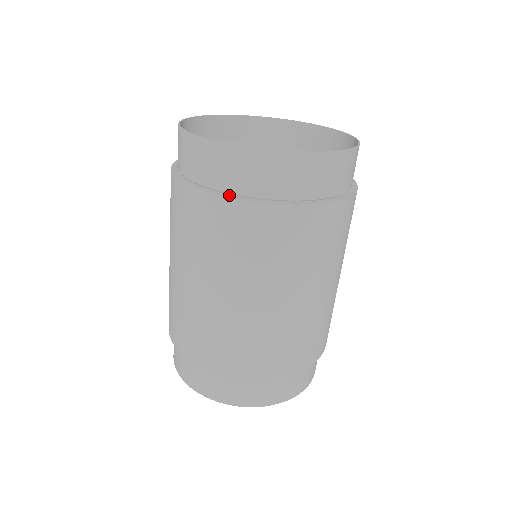
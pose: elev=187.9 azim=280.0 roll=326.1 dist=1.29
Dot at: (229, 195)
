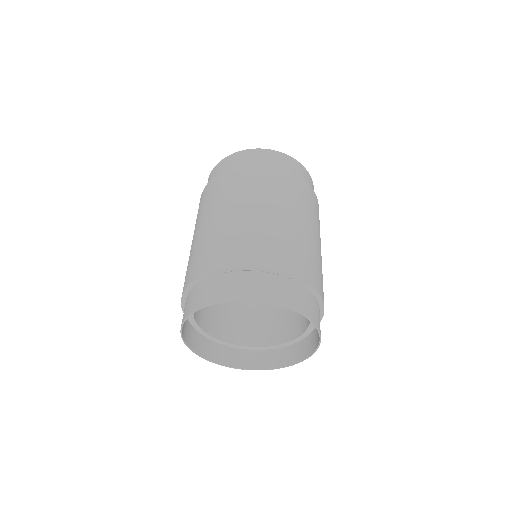
Dot at: occluded
